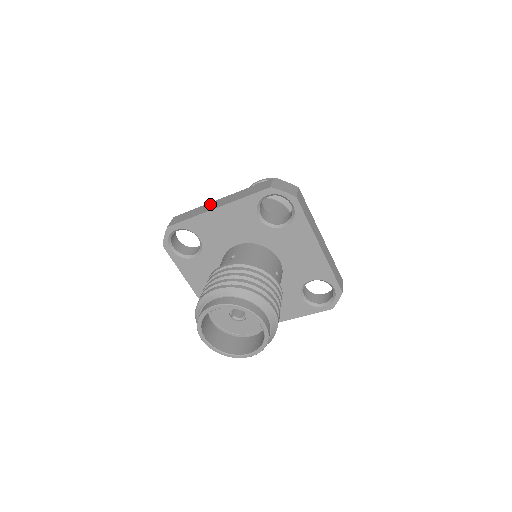
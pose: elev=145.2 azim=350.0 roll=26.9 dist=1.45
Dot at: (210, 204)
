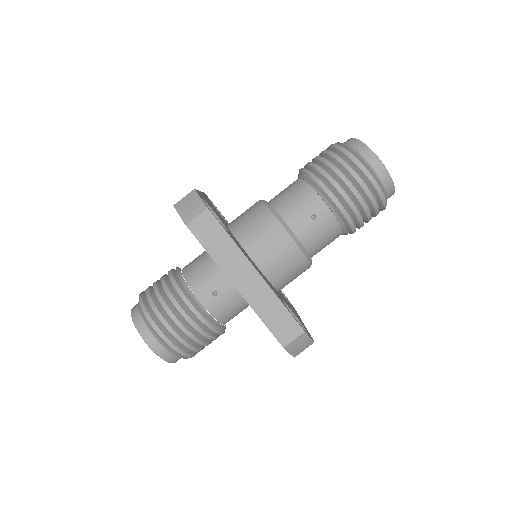
Dot at: (243, 263)
